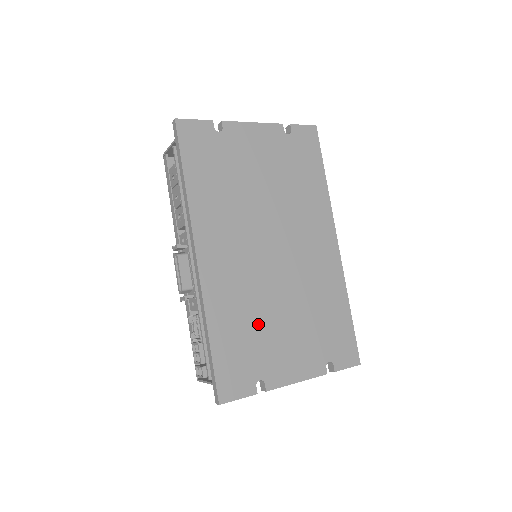
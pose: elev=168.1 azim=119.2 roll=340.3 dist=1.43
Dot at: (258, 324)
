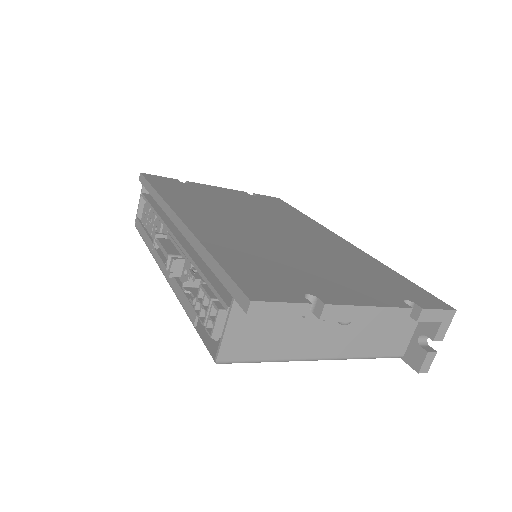
Dot at: (278, 260)
